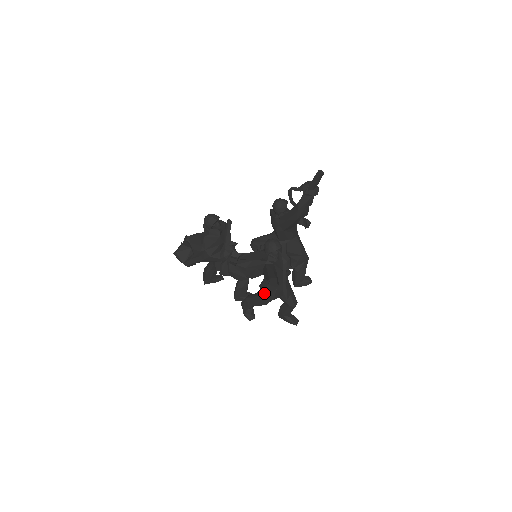
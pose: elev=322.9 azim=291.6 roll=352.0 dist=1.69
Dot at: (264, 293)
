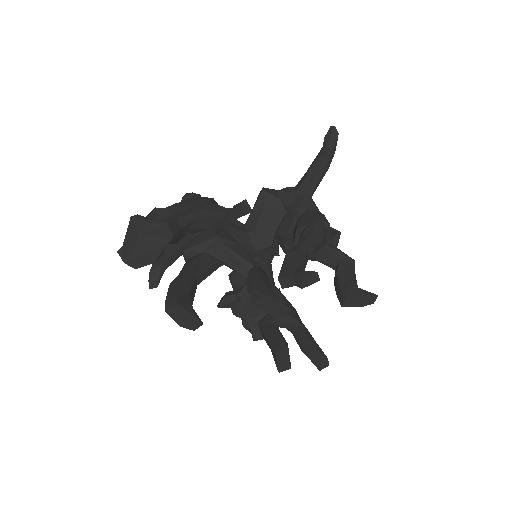
Dot at: (333, 127)
